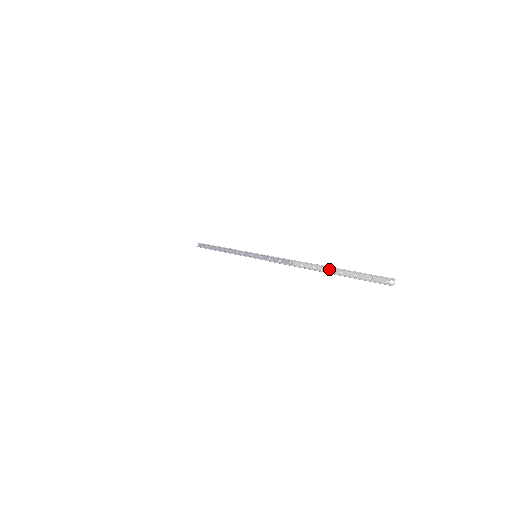
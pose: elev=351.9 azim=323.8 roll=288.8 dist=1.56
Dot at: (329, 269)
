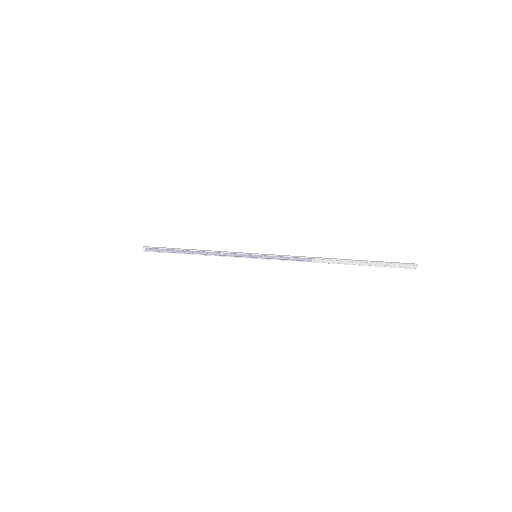
Dot at: (354, 262)
